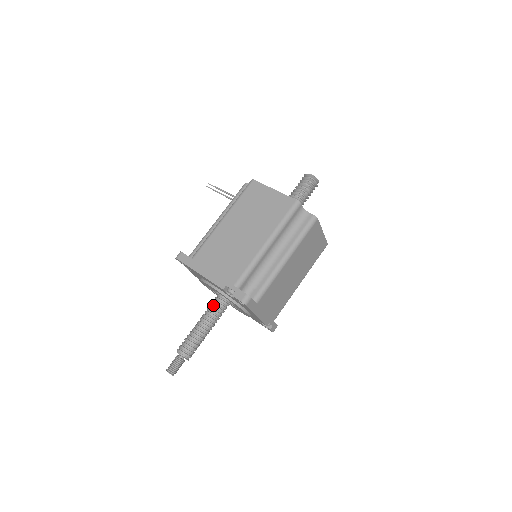
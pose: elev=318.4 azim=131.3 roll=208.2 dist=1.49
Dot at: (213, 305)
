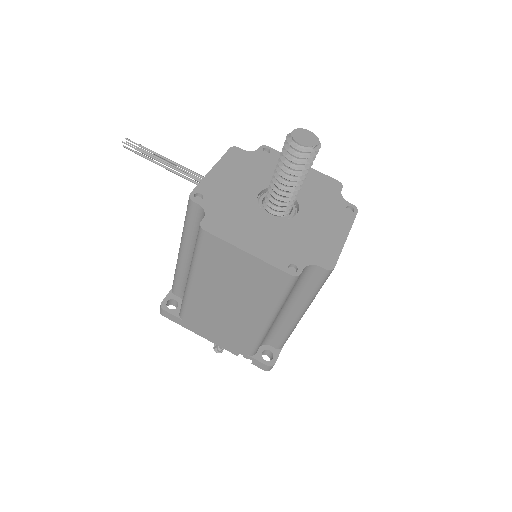
Dot at: occluded
